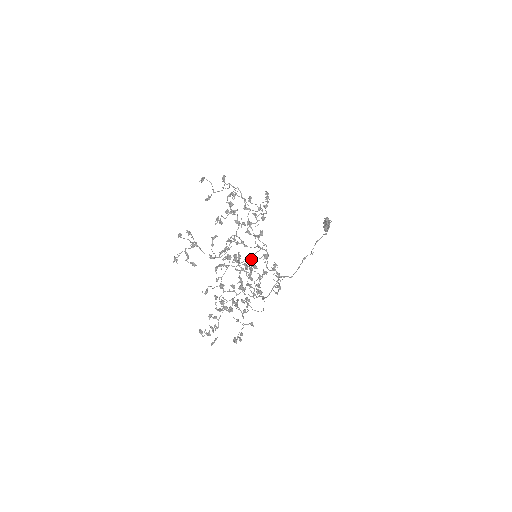
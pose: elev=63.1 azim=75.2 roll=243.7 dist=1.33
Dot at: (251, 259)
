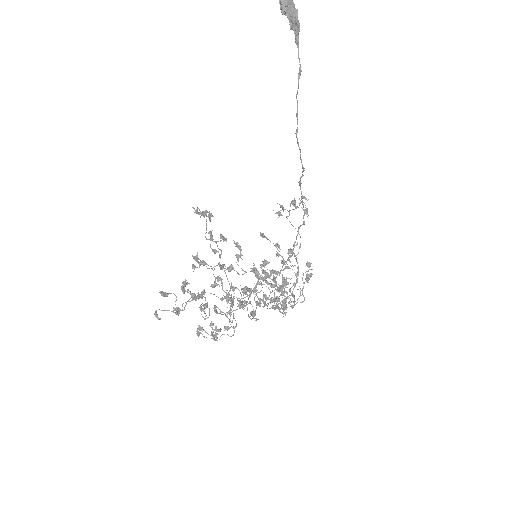
Dot at: (255, 272)
